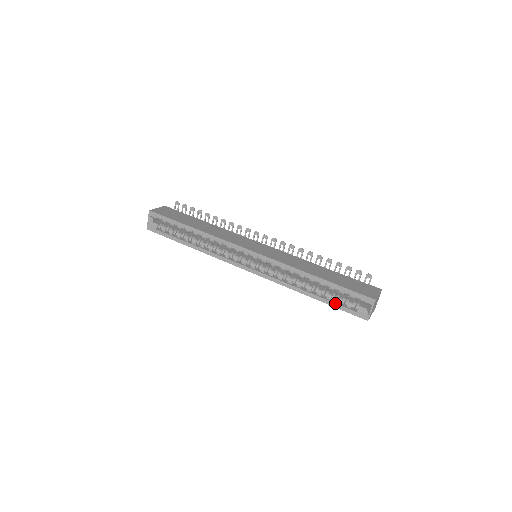
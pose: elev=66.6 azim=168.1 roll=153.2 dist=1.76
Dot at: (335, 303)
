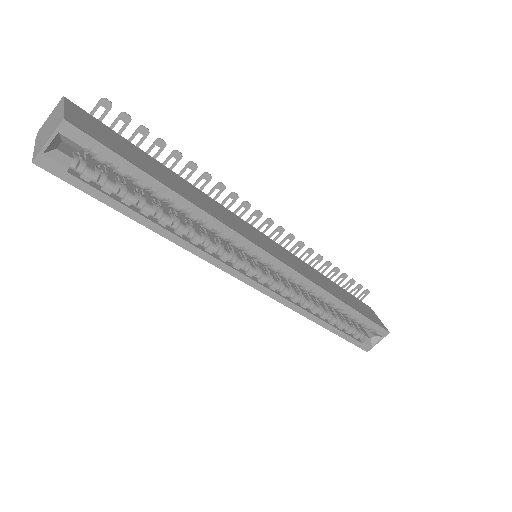
Dot at: (347, 334)
